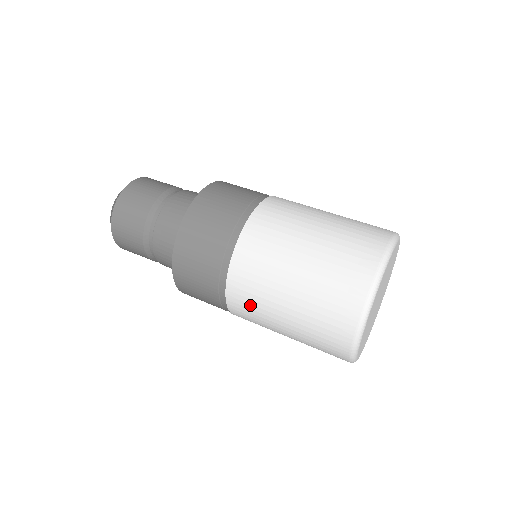
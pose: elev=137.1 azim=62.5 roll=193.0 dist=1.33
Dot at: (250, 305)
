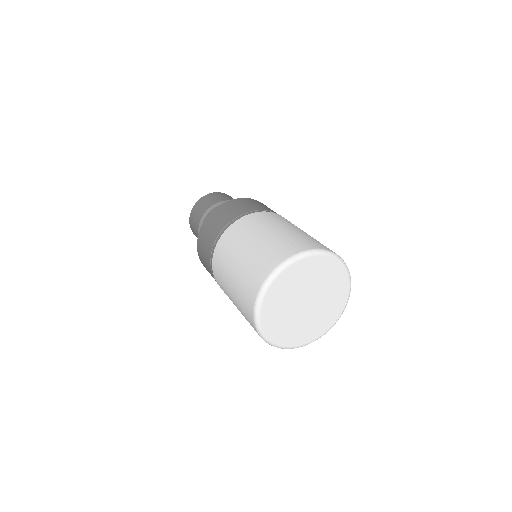
Dot at: (242, 230)
